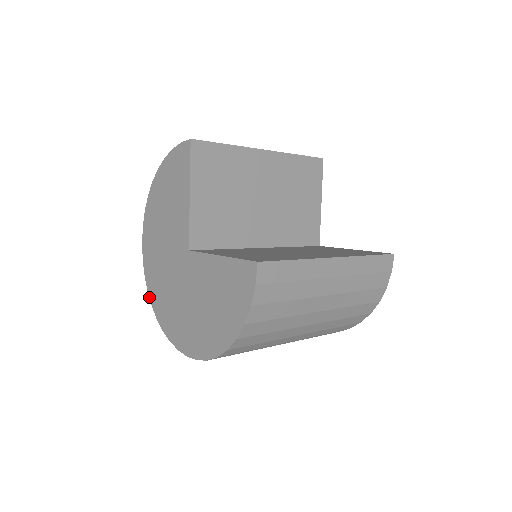
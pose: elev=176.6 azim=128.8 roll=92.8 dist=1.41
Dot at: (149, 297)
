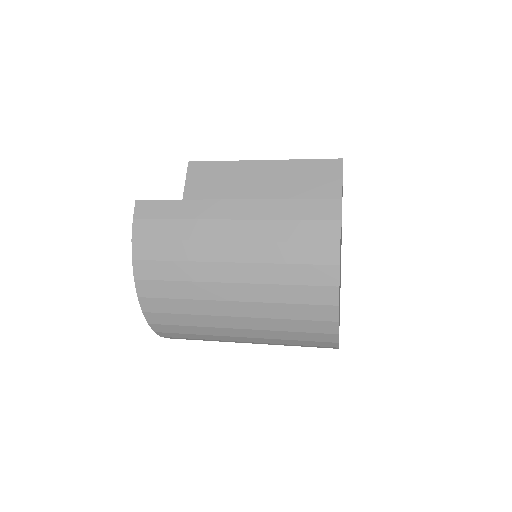
Dot at: occluded
